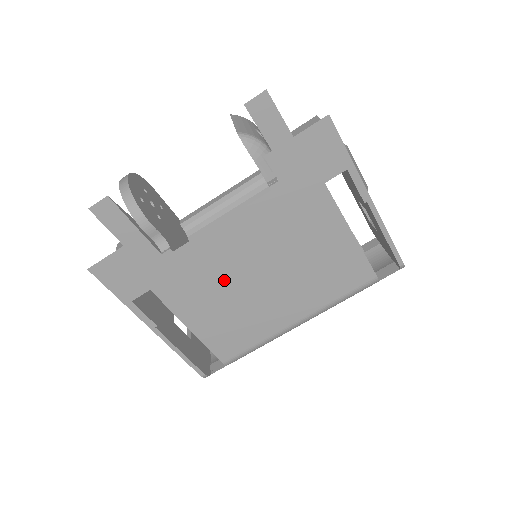
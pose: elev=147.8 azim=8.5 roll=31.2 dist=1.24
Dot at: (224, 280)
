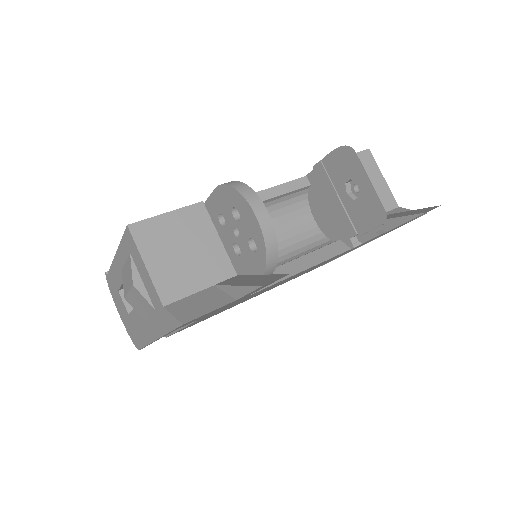
Dot at: occluded
